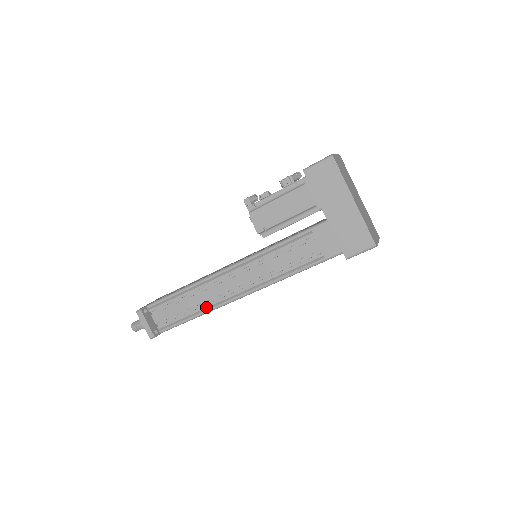
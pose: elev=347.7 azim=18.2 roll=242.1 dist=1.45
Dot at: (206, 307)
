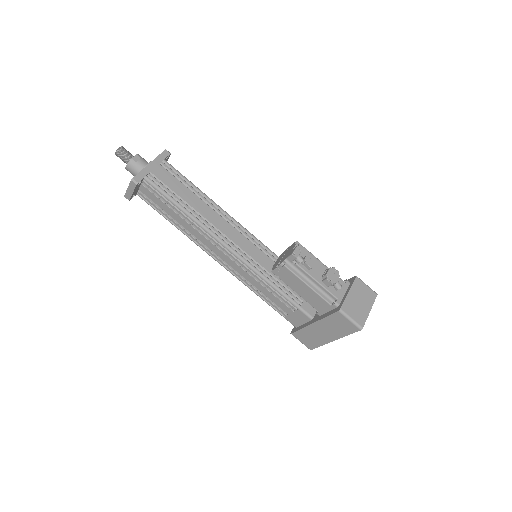
Dot at: (187, 234)
